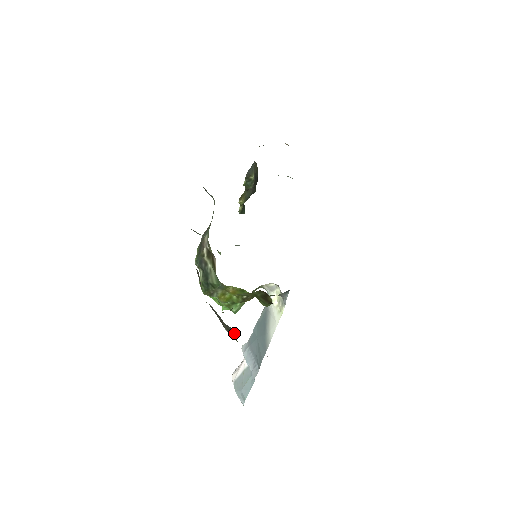
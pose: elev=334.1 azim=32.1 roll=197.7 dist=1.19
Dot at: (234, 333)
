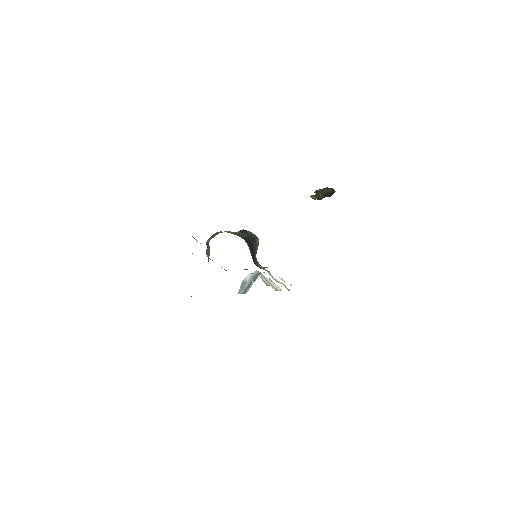
Dot at: occluded
